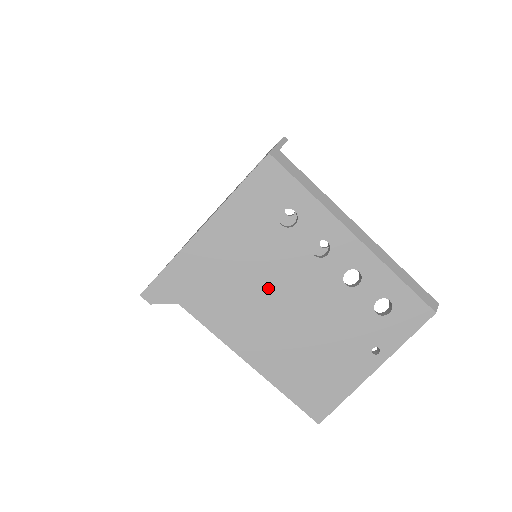
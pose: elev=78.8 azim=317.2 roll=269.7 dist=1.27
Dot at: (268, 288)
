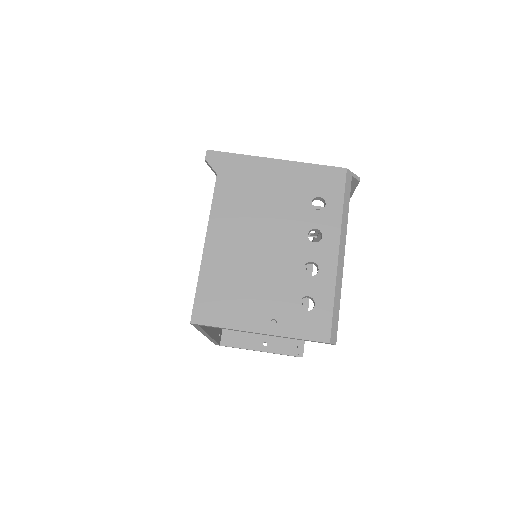
Dot at: (266, 221)
